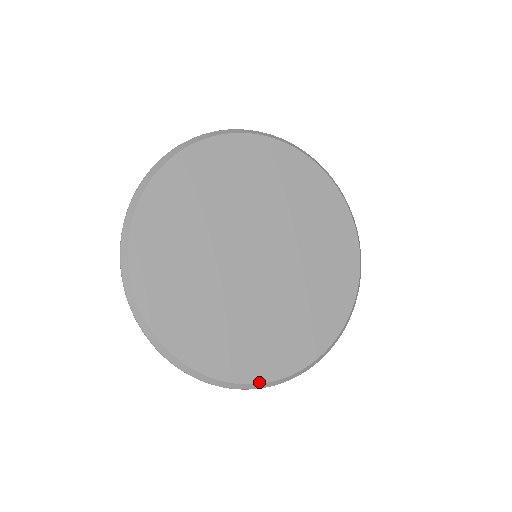
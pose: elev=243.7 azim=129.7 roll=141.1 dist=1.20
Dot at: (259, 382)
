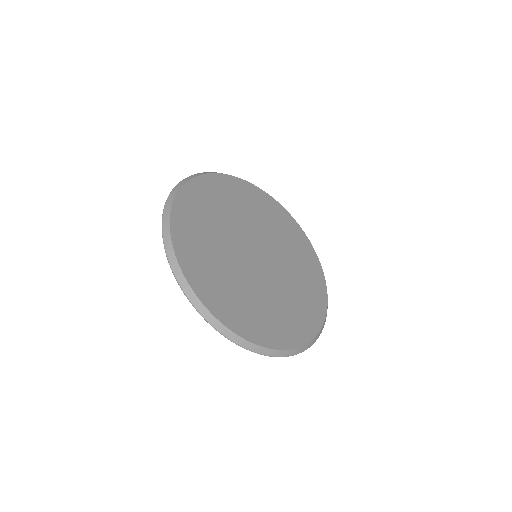
Dot at: (198, 296)
